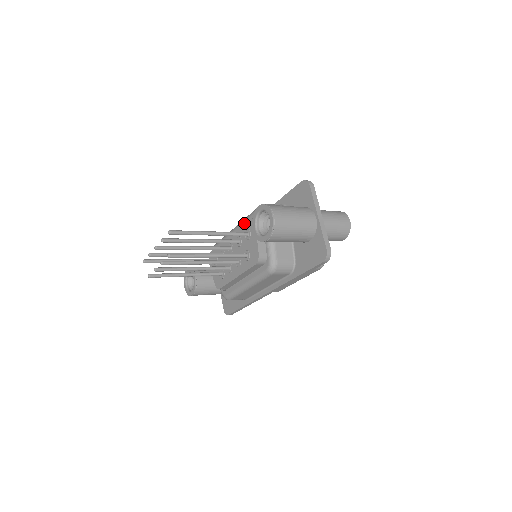
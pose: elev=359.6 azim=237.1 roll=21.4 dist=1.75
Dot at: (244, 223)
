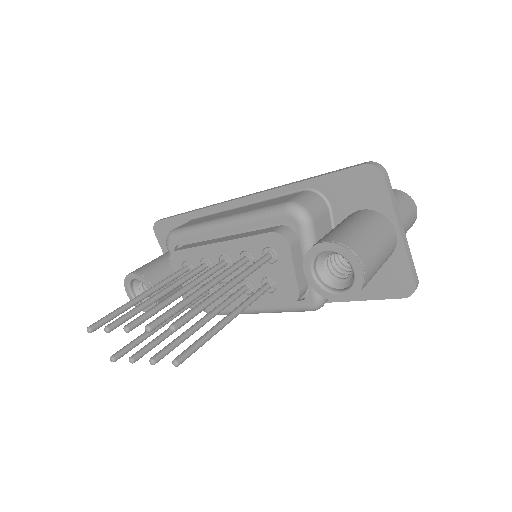
Dot at: (259, 235)
